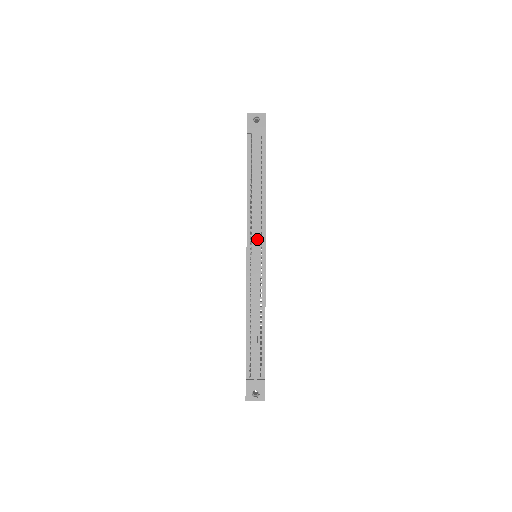
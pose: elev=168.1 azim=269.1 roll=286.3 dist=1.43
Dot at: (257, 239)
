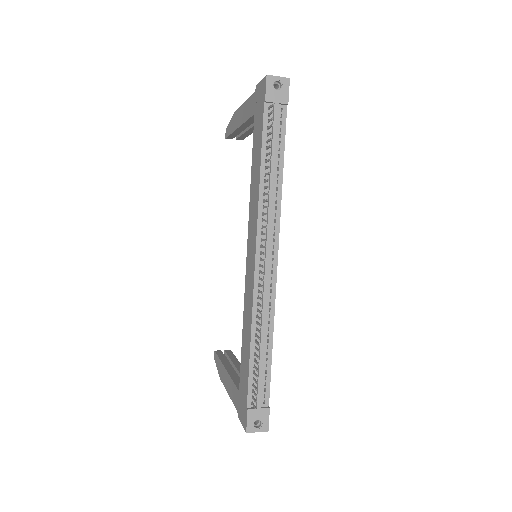
Dot at: (270, 242)
